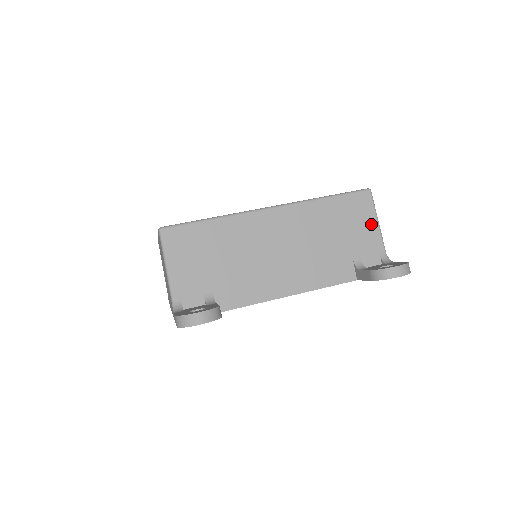
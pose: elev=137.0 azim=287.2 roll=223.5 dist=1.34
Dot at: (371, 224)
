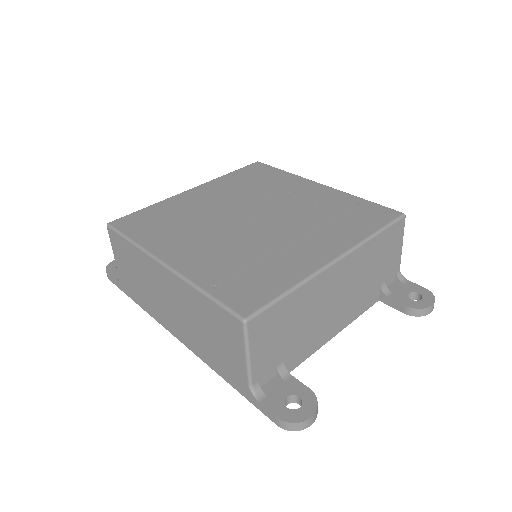
Dot at: (398, 248)
